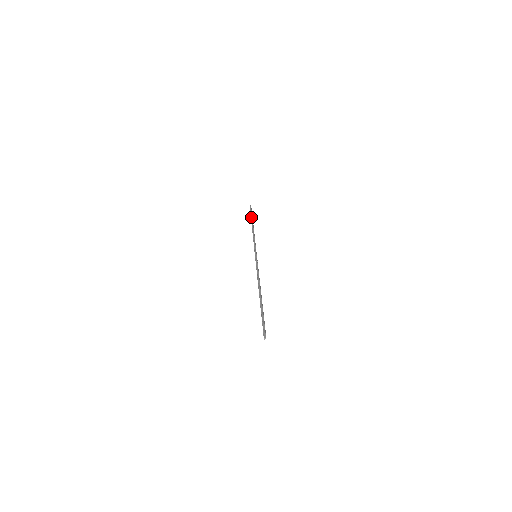
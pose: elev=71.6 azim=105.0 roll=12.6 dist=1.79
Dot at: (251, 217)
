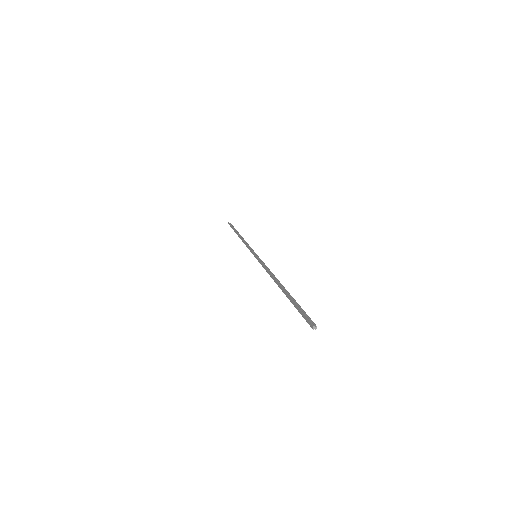
Dot at: (235, 229)
